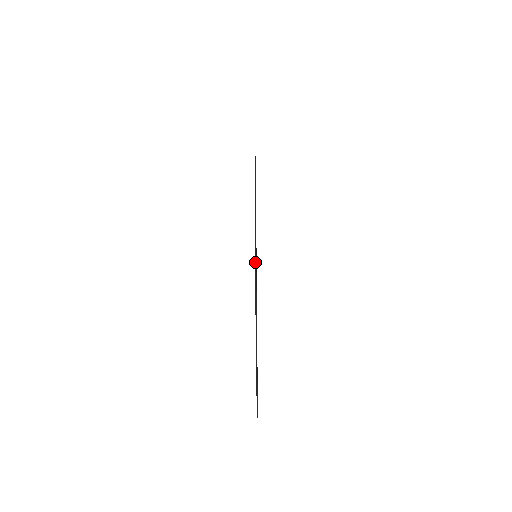
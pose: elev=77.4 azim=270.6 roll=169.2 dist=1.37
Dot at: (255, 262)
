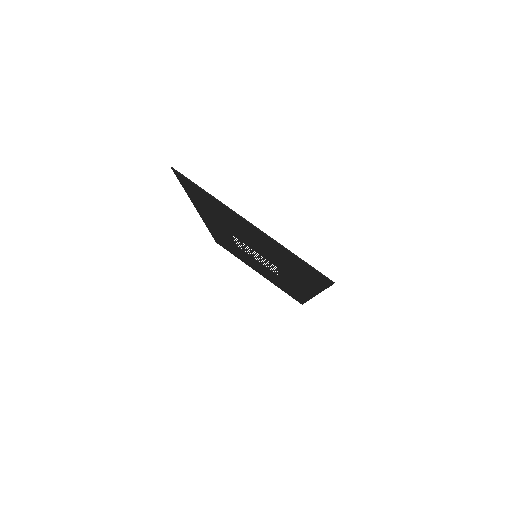
Dot at: (186, 178)
